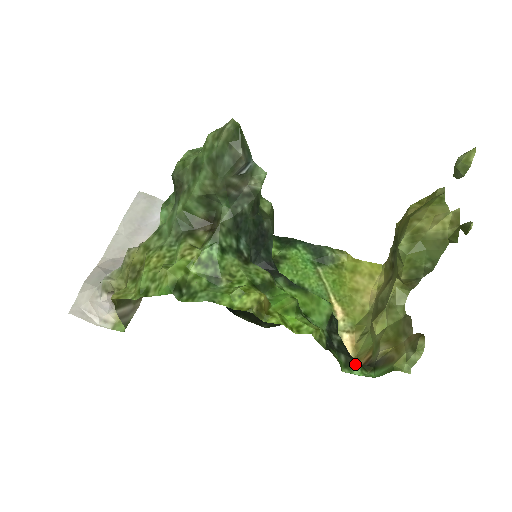
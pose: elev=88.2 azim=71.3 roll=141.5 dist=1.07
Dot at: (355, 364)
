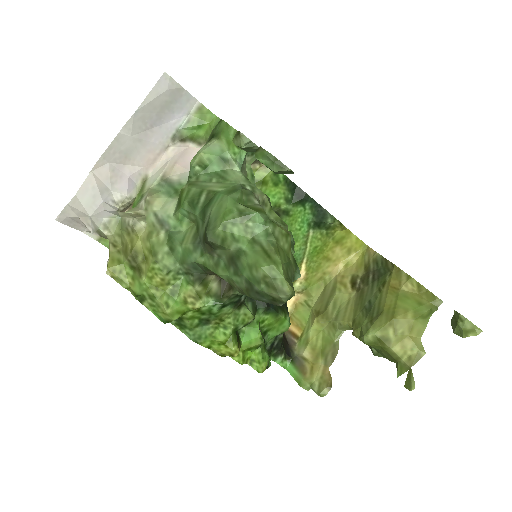
Dot at: (281, 356)
